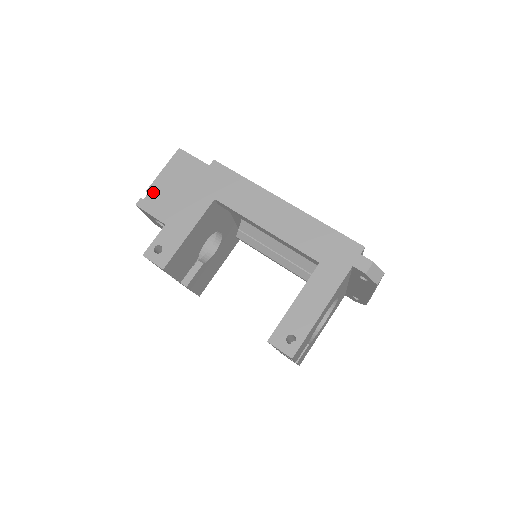
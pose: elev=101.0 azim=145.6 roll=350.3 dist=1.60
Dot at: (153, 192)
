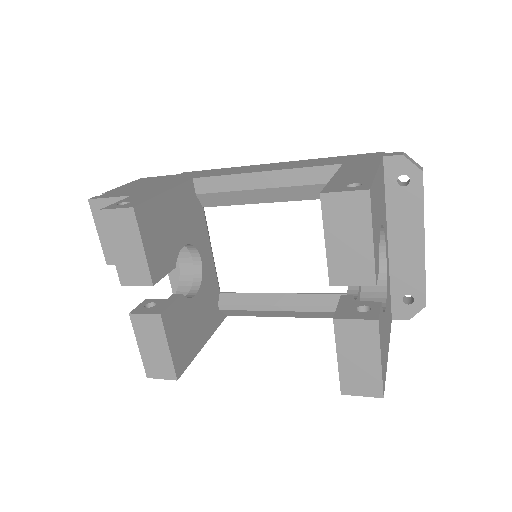
Dot at: (112, 192)
